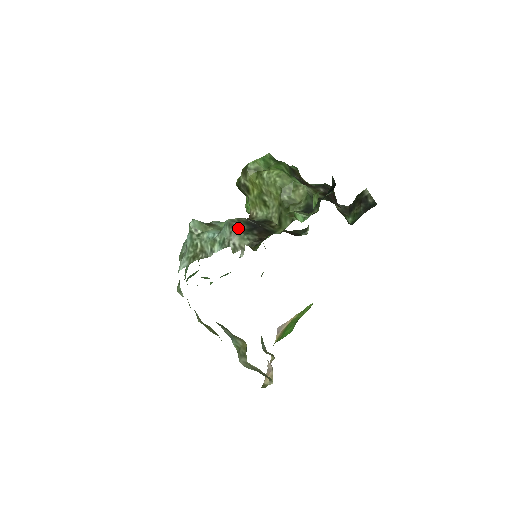
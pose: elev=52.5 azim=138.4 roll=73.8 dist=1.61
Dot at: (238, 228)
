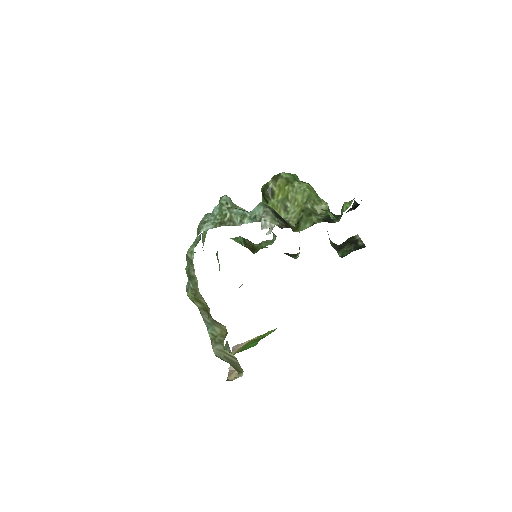
Dot at: occluded
